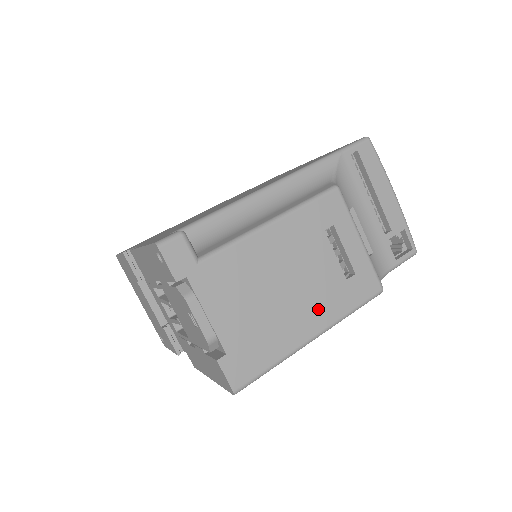
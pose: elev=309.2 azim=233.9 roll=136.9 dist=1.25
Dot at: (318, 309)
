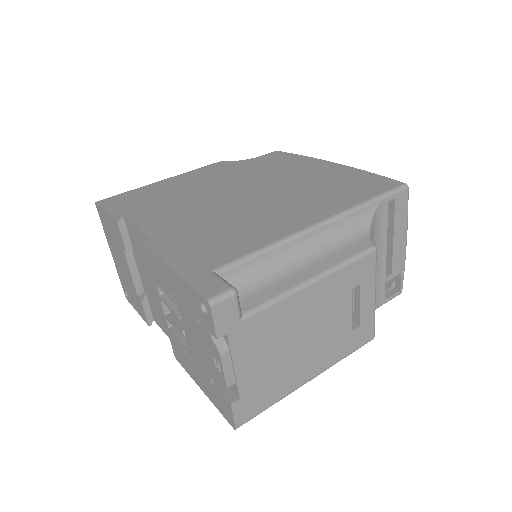
Dot at: (322, 357)
